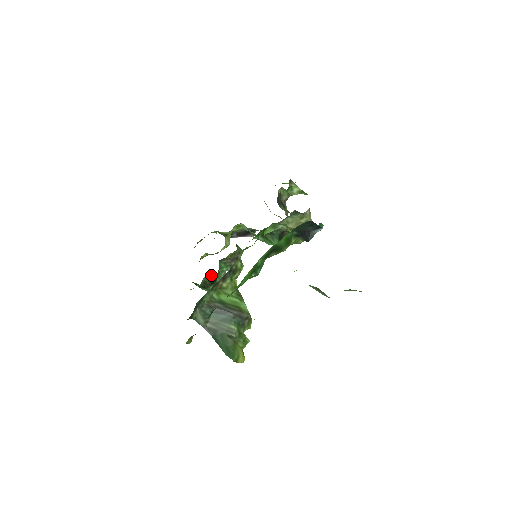
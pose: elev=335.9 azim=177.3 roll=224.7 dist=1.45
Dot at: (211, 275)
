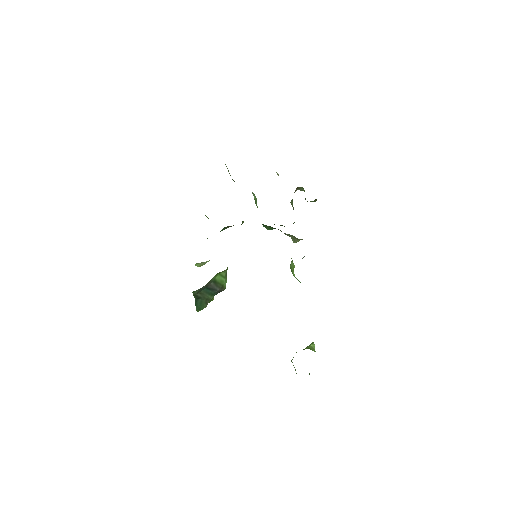
Dot at: occluded
